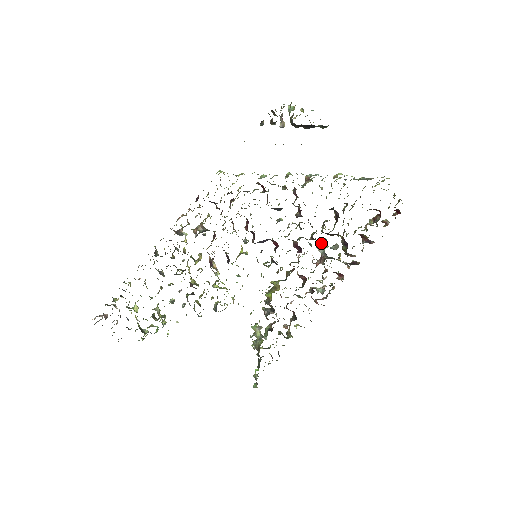
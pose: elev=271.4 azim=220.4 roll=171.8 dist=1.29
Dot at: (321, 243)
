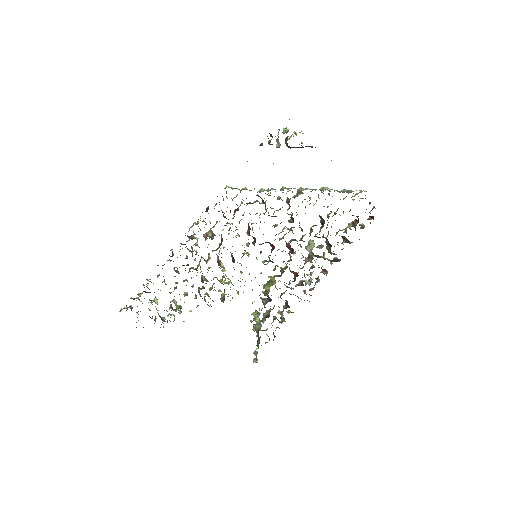
Dot at: (309, 244)
